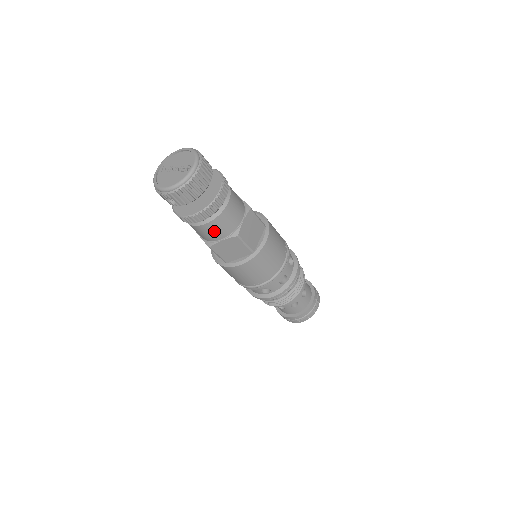
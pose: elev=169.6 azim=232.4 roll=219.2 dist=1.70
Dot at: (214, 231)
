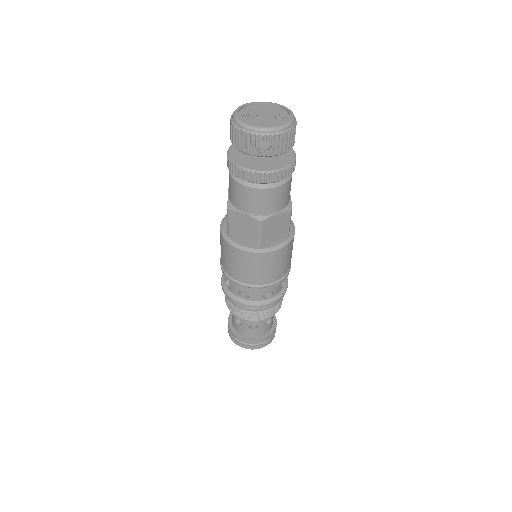
Dot at: (277, 199)
